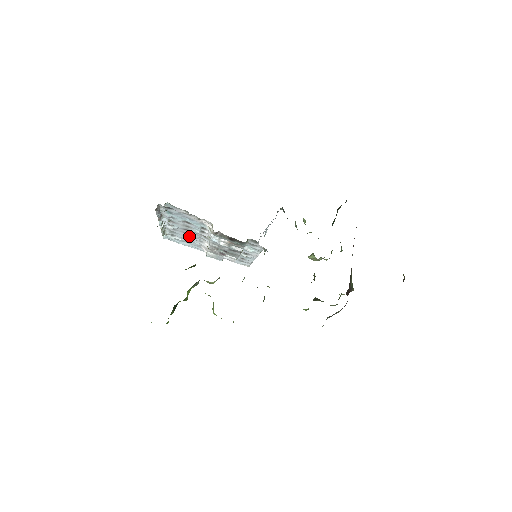
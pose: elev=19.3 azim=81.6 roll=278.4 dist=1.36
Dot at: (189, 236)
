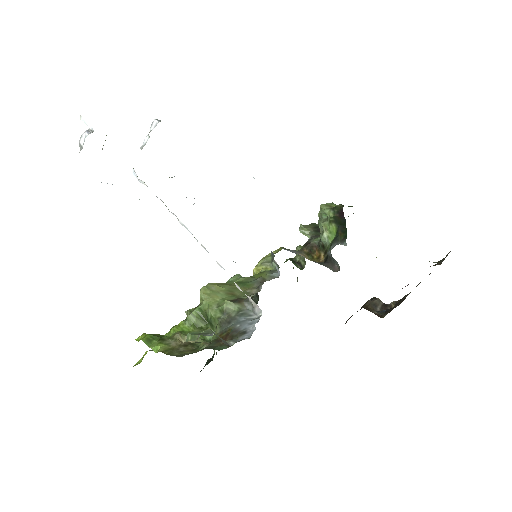
Dot at: occluded
